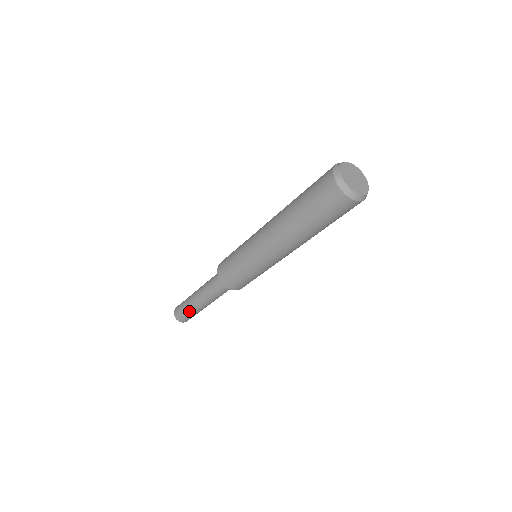
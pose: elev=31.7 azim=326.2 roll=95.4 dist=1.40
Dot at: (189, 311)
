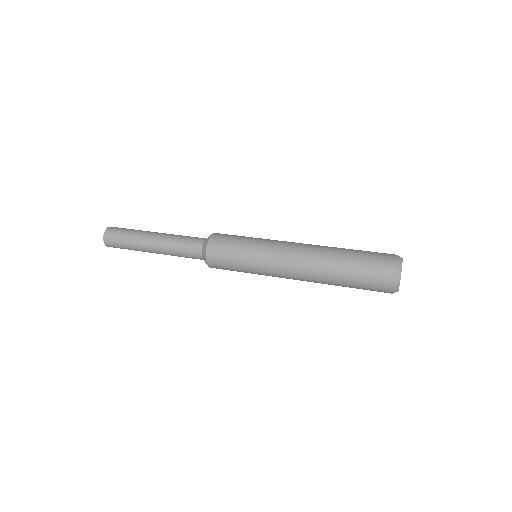
Dot at: (131, 247)
